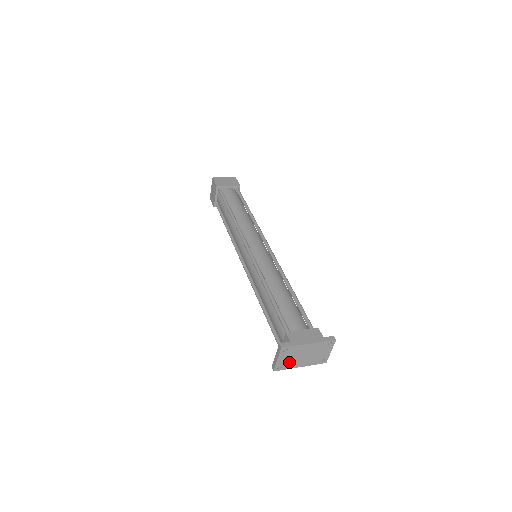
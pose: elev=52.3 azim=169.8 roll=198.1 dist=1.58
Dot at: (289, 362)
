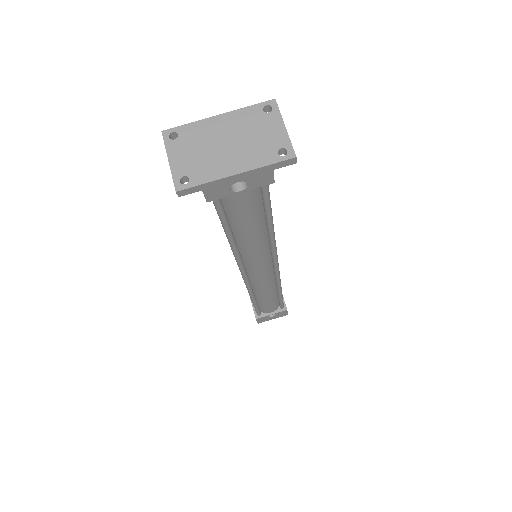
Dot at: (200, 165)
